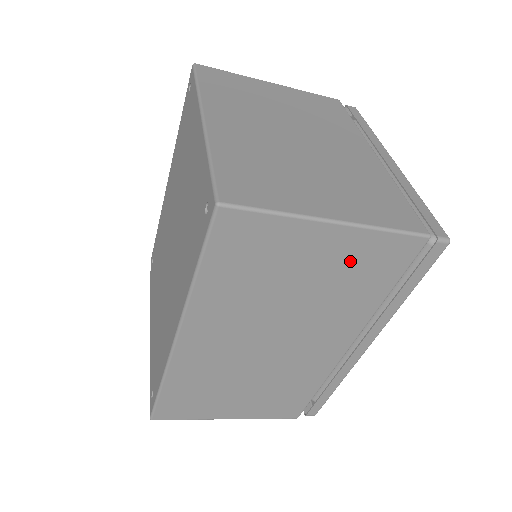
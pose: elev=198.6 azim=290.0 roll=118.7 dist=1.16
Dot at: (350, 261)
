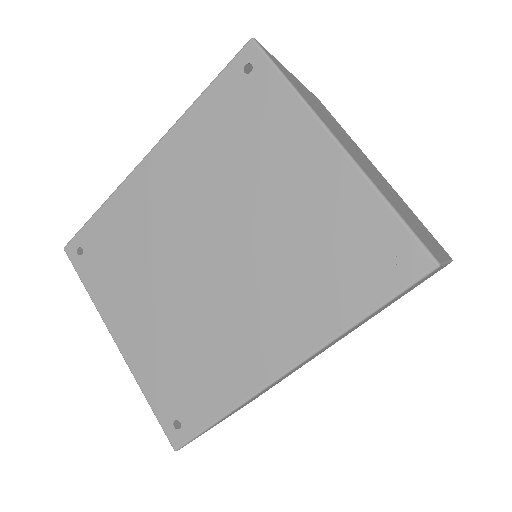
Dot at: occluded
